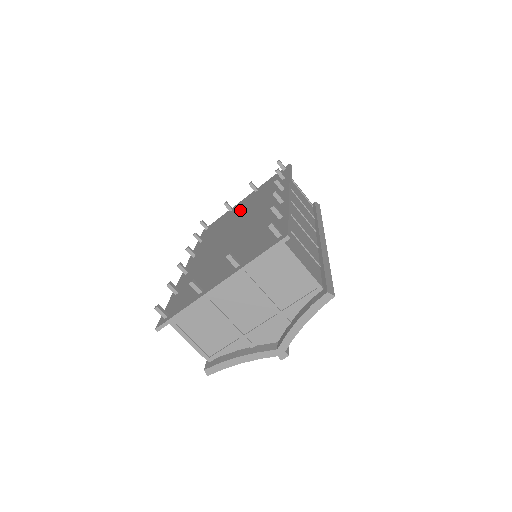
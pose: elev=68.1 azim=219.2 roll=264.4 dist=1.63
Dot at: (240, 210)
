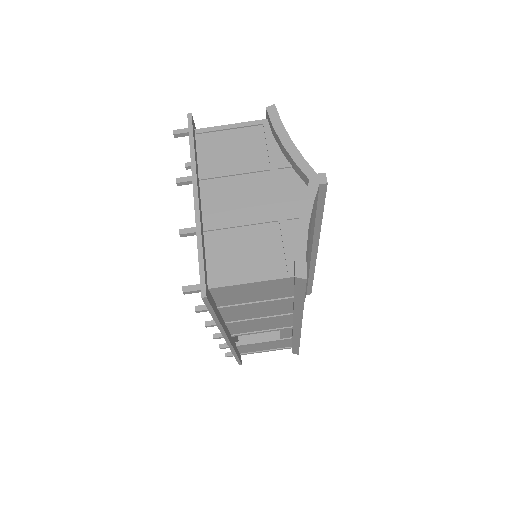
Dot at: occluded
